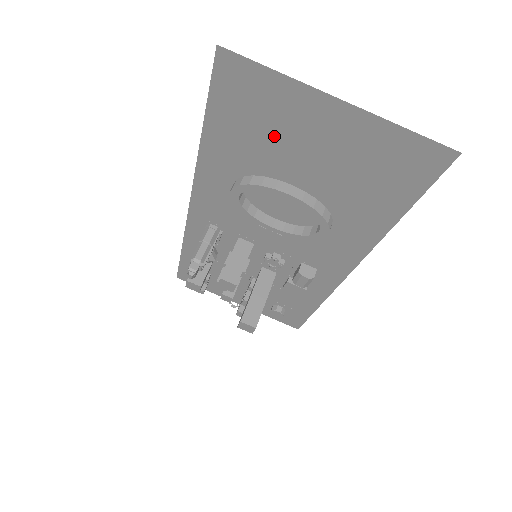
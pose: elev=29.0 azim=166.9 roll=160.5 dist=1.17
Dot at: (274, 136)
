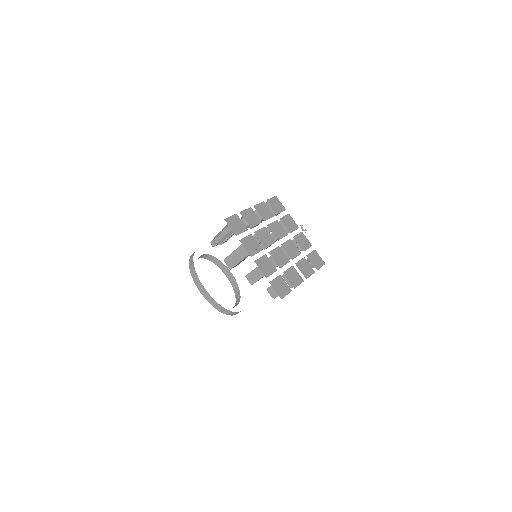
Dot at: occluded
